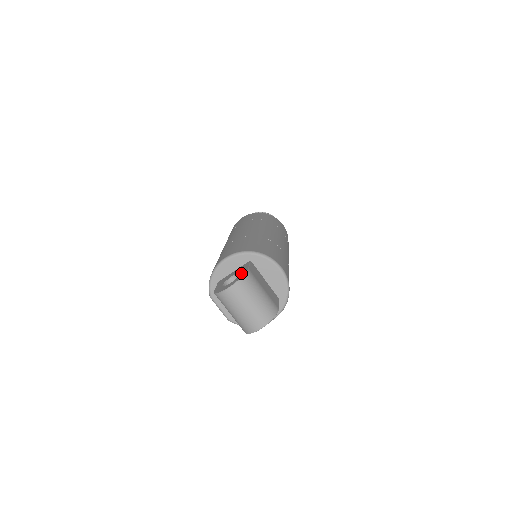
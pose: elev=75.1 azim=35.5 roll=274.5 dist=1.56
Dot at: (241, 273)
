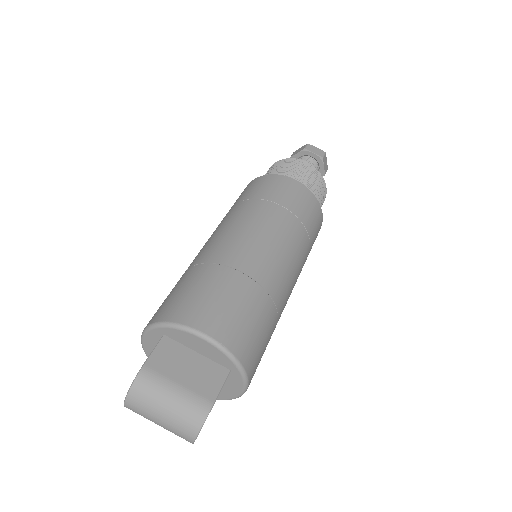
Dot at: occluded
